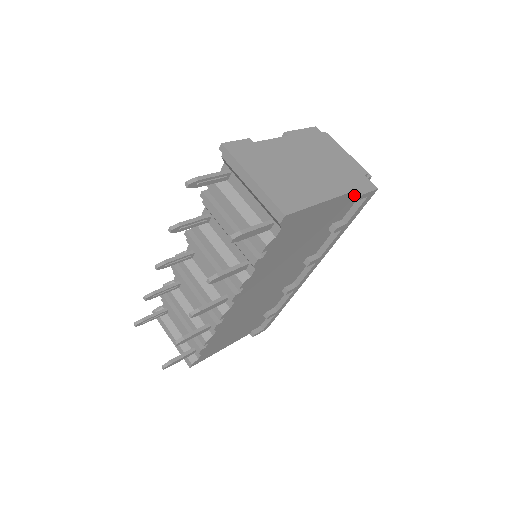
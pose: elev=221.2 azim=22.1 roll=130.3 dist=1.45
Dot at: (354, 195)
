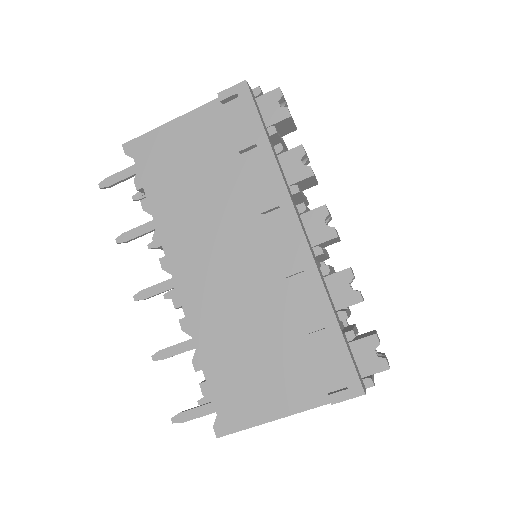
Dot at: (222, 104)
